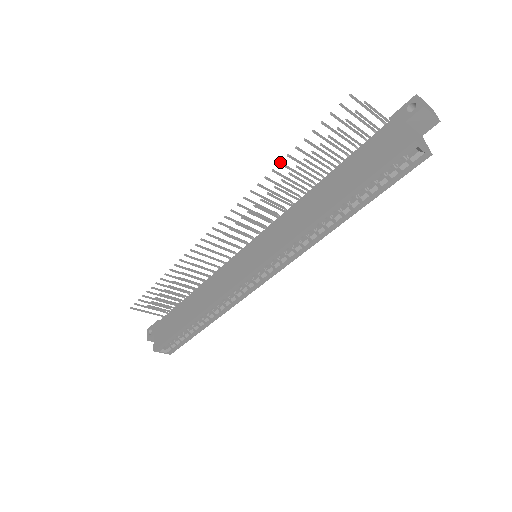
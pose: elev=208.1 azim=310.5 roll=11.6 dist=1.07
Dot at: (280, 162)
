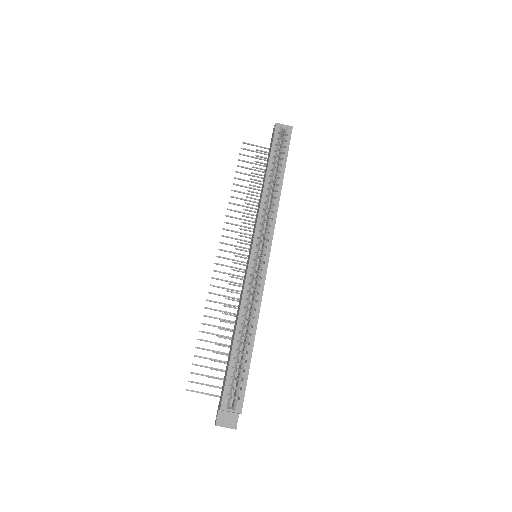
Dot at: (231, 190)
